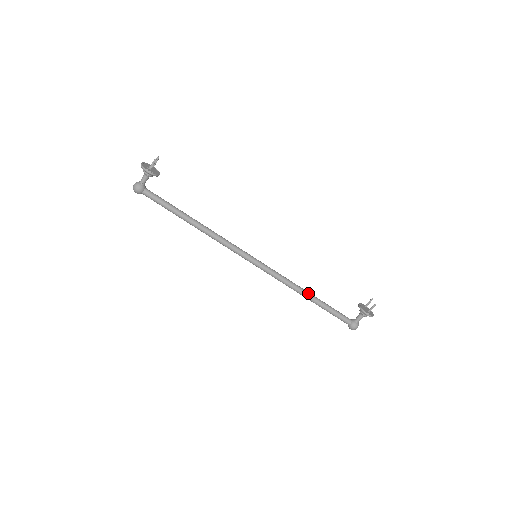
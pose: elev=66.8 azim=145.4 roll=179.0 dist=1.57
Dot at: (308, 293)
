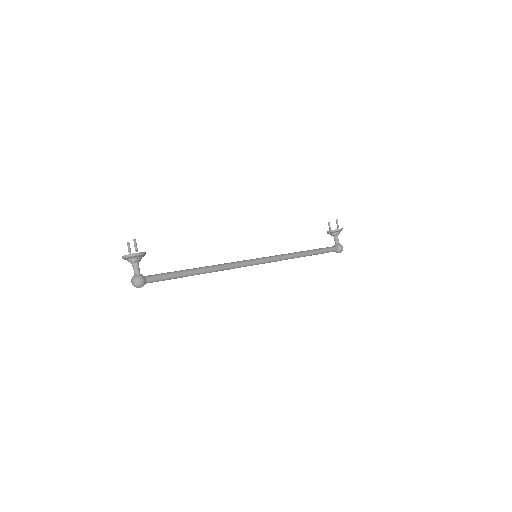
Dot at: (303, 251)
